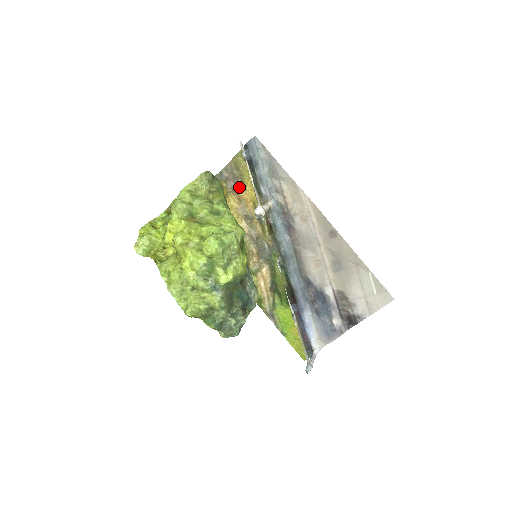
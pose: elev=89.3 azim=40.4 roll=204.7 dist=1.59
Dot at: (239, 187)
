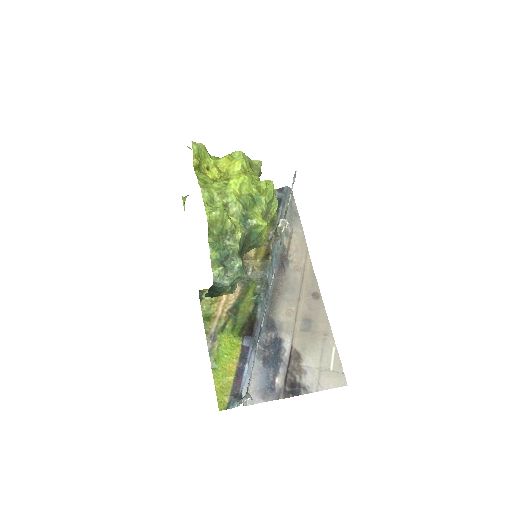
Dot at: occluded
